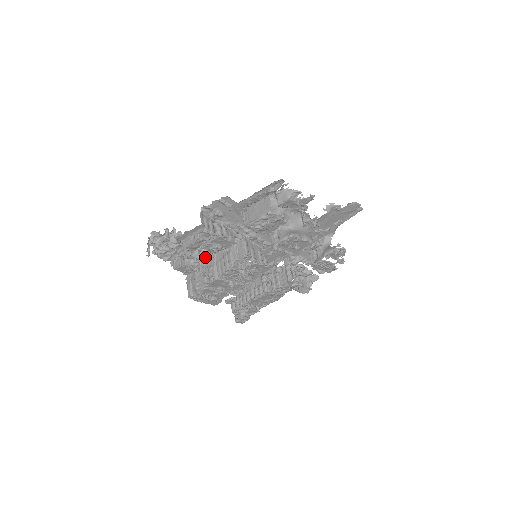
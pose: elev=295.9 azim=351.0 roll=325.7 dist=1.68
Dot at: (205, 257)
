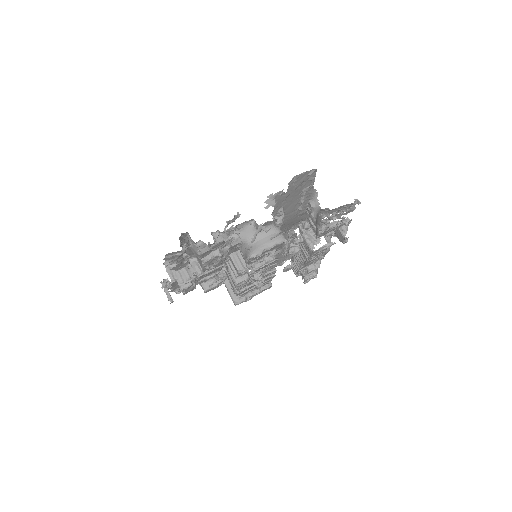
Dot at: (219, 273)
